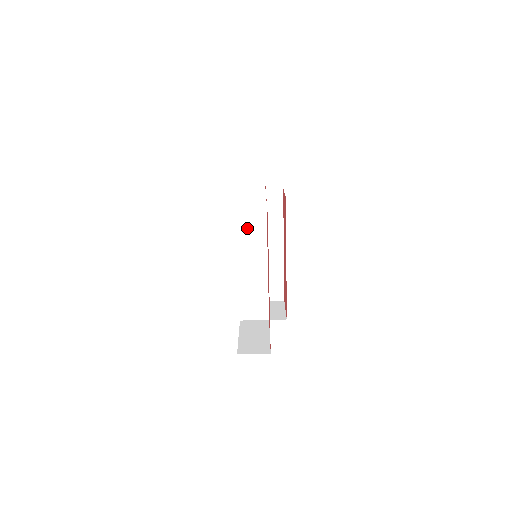
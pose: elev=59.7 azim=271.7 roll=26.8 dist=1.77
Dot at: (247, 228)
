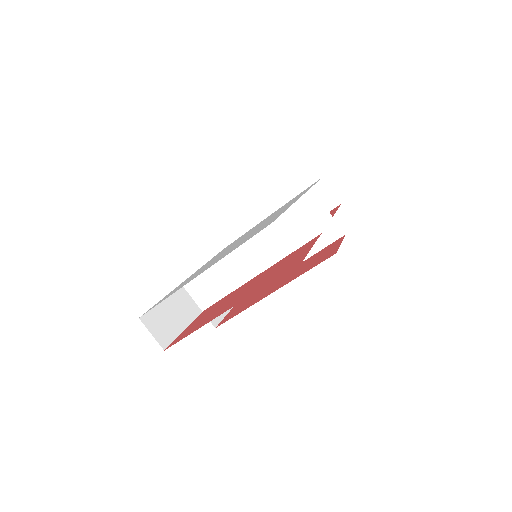
Dot at: (277, 233)
